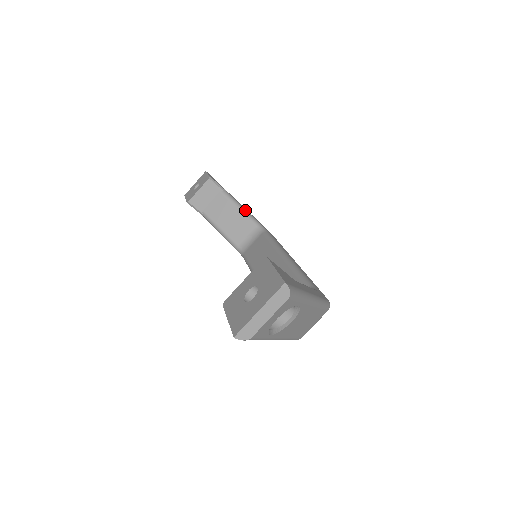
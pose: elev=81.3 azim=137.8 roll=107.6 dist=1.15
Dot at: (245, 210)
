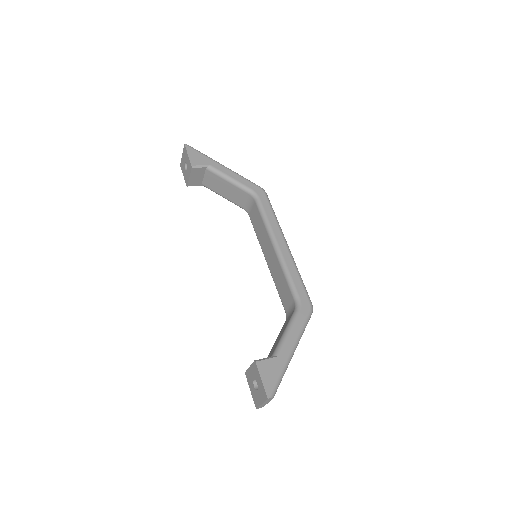
Dot at: (233, 180)
